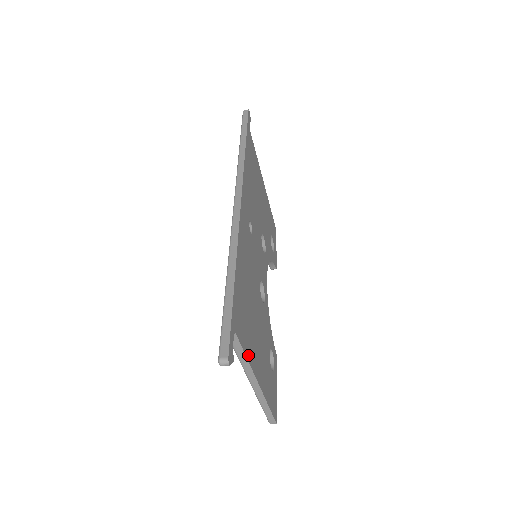
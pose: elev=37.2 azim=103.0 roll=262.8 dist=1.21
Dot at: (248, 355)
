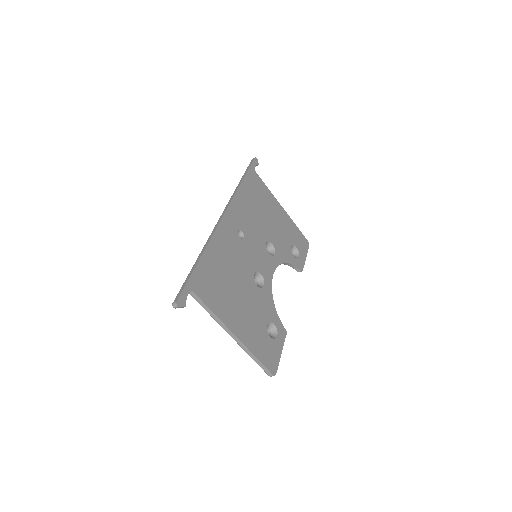
Dot at: (216, 311)
